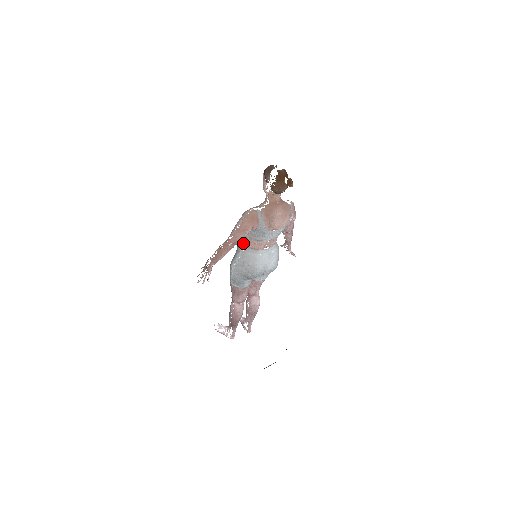
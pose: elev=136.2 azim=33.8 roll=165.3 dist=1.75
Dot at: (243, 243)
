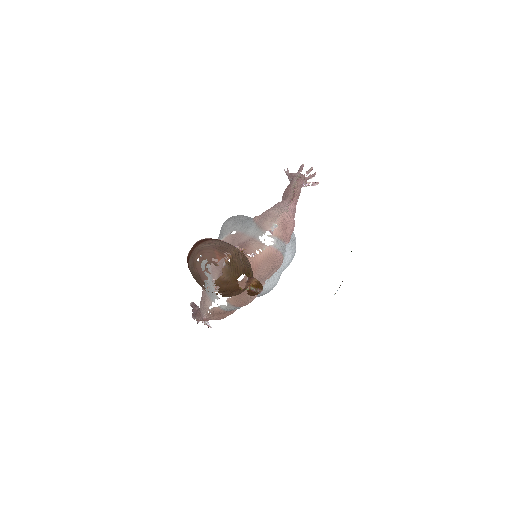
Dot at: occluded
